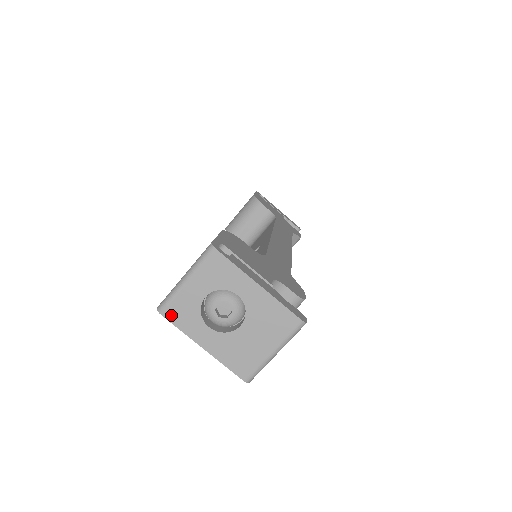
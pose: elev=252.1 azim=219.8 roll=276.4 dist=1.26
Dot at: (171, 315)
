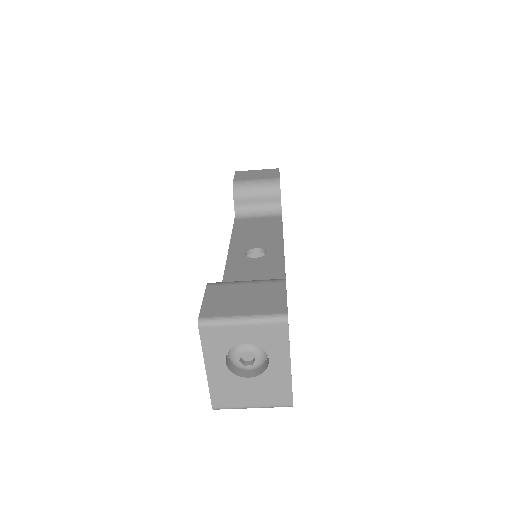
Dot at: (206, 334)
